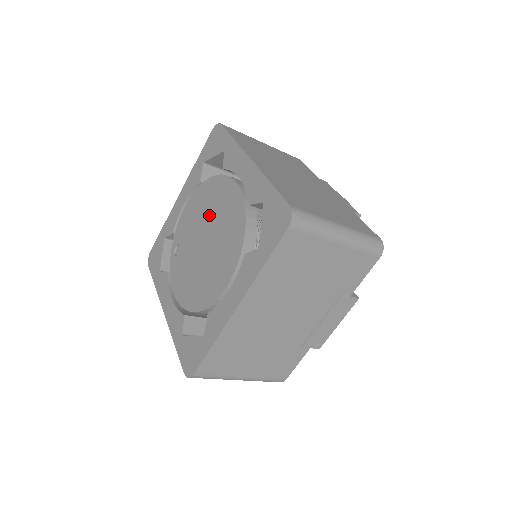
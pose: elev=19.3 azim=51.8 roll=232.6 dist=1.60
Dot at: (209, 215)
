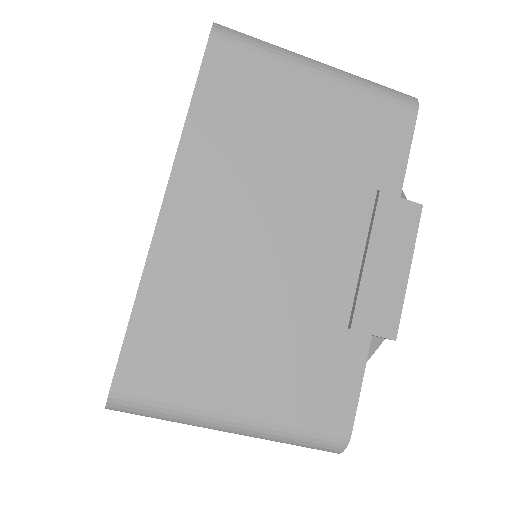
Dot at: occluded
